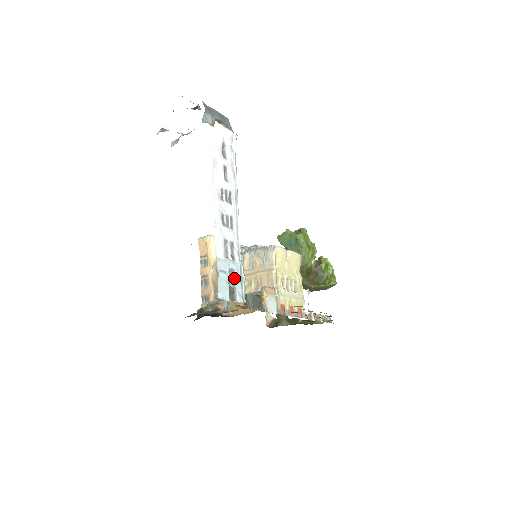
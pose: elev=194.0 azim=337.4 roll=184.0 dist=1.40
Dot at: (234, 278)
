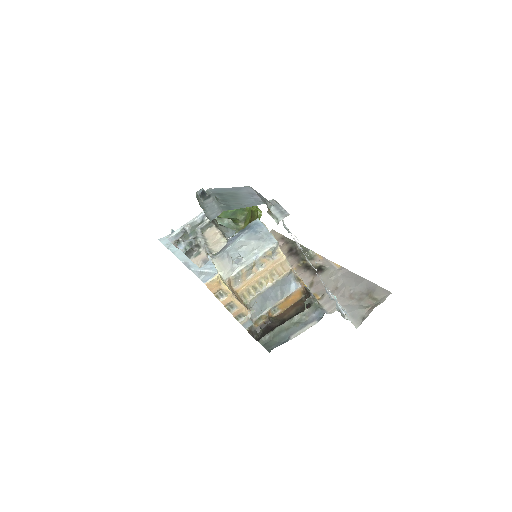
Dot at: (337, 305)
